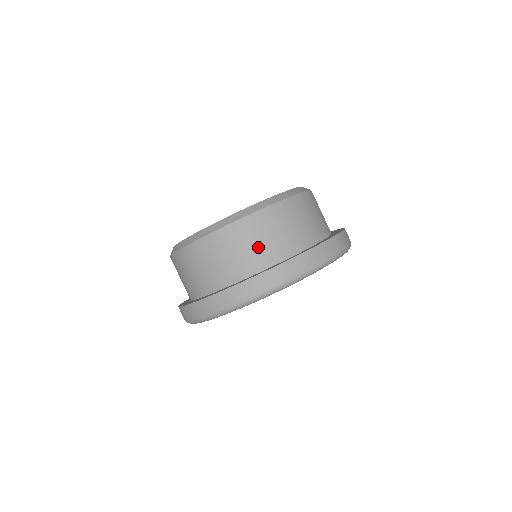
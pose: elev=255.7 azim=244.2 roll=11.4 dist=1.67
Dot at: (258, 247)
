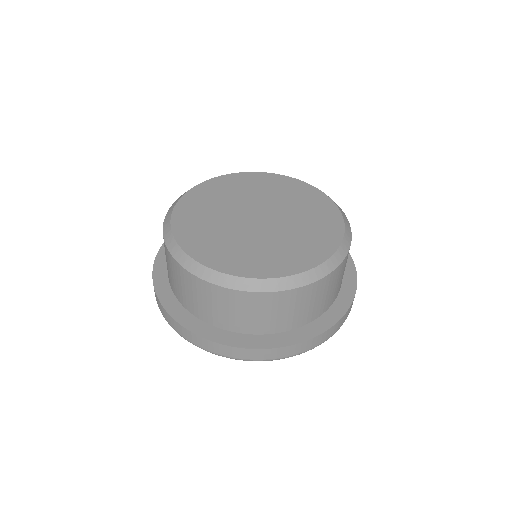
Dot at: (276, 317)
